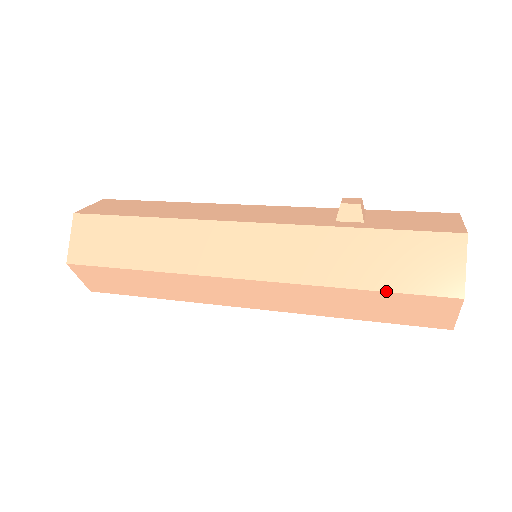
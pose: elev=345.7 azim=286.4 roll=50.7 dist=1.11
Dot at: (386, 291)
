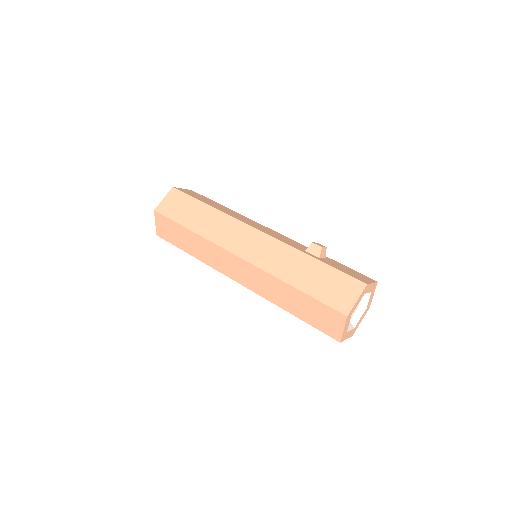
Dot at: (309, 295)
